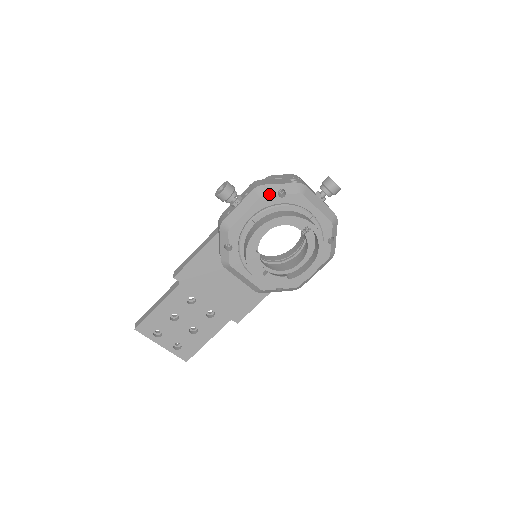
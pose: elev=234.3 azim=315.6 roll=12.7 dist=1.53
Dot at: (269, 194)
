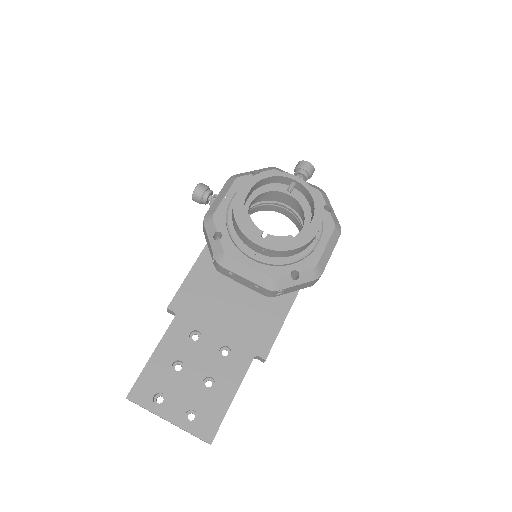
Dot at: (243, 175)
